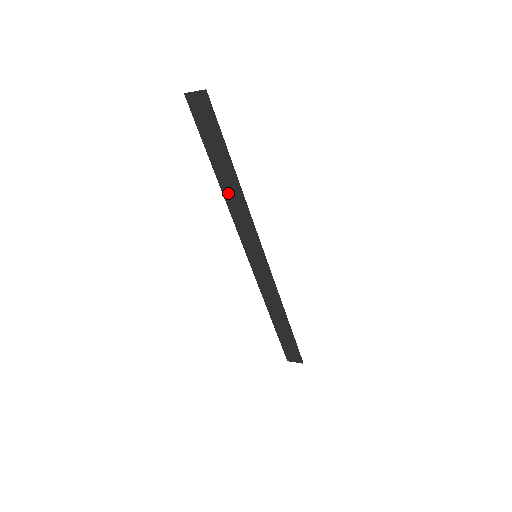
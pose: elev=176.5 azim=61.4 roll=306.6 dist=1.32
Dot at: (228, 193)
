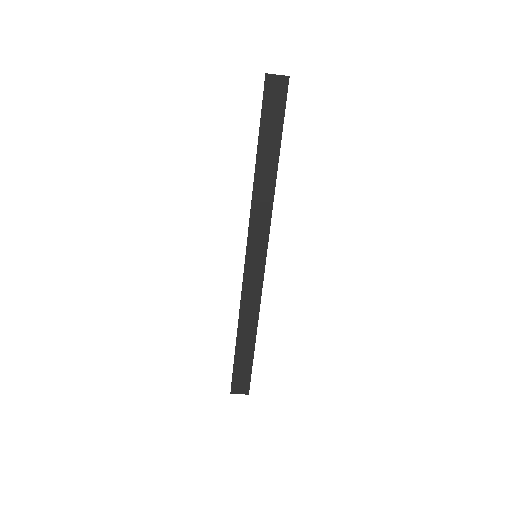
Dot at: (260, 181)
